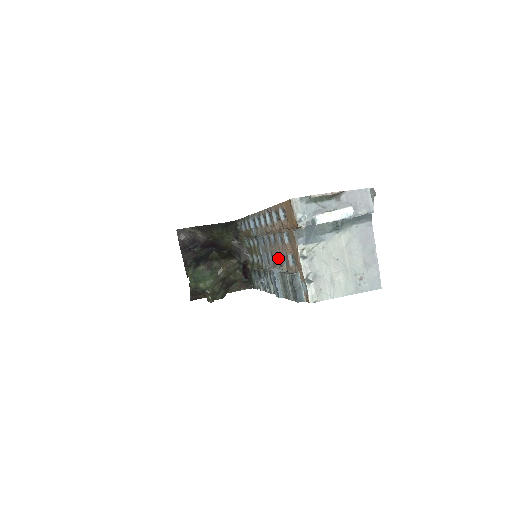
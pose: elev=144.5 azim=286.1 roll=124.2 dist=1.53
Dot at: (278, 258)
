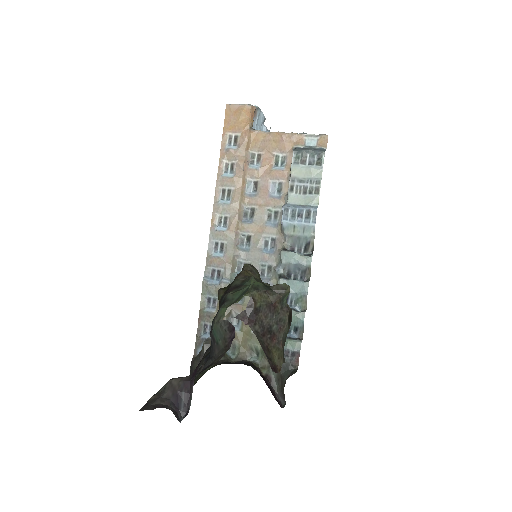
Dot at: (271, 219)
